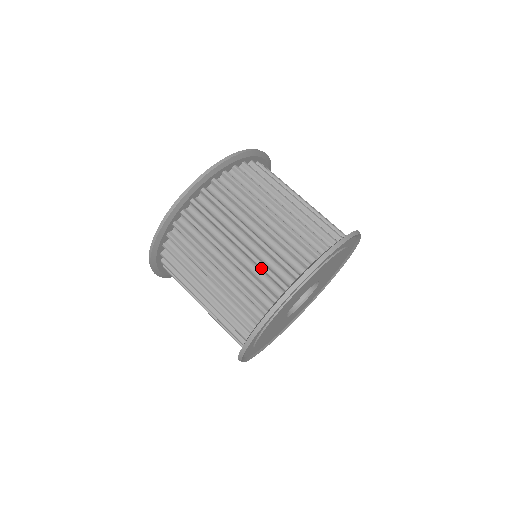
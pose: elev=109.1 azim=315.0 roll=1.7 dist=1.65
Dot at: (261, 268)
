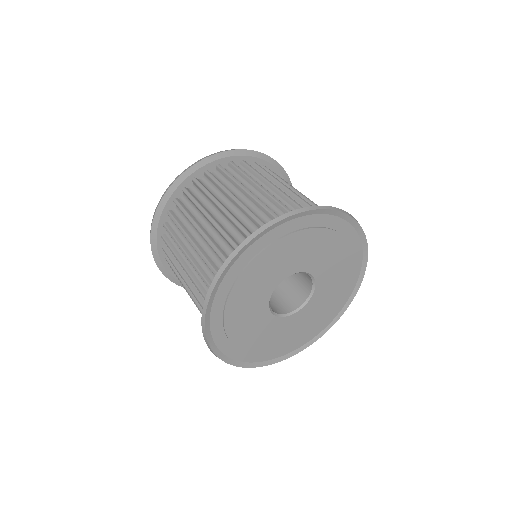
Dot at: (214, 250)
